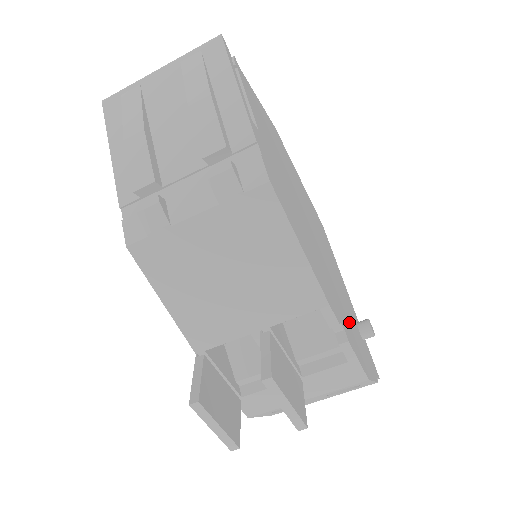
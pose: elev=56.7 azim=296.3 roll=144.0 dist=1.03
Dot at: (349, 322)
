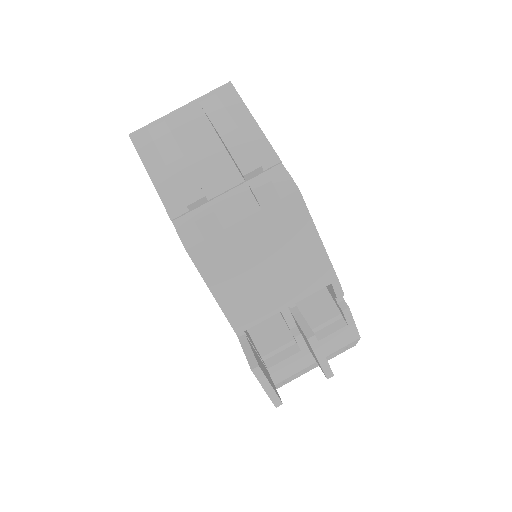
Dot at: occluded
